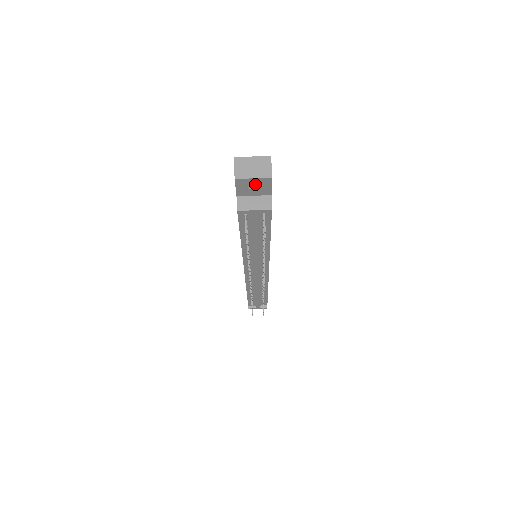
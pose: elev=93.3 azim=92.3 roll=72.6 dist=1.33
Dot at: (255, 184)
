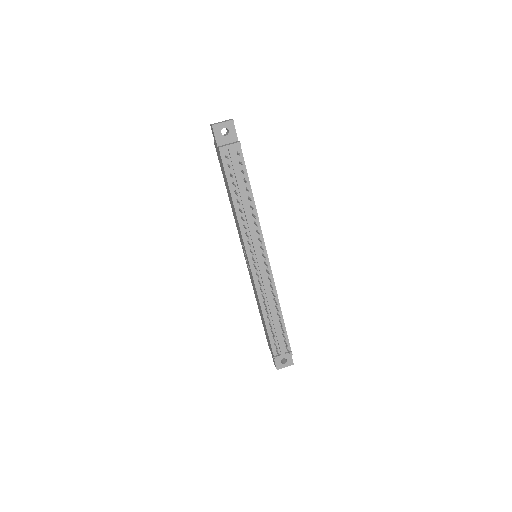
Dot at: (226, 135)
